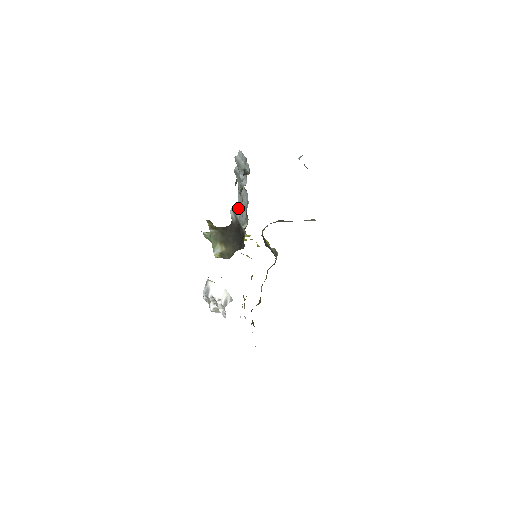
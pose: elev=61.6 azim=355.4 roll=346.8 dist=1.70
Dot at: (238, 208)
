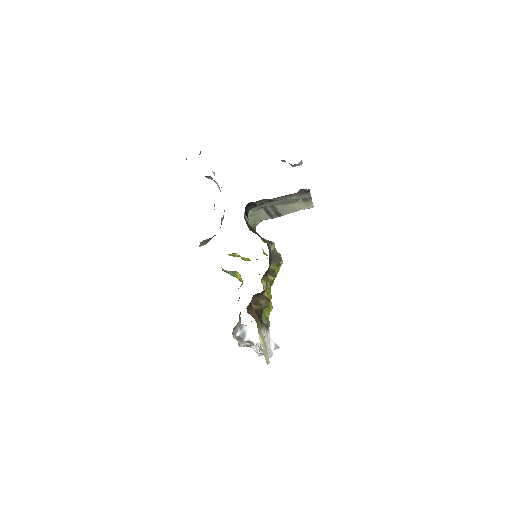
Dot at: (224, 211)
